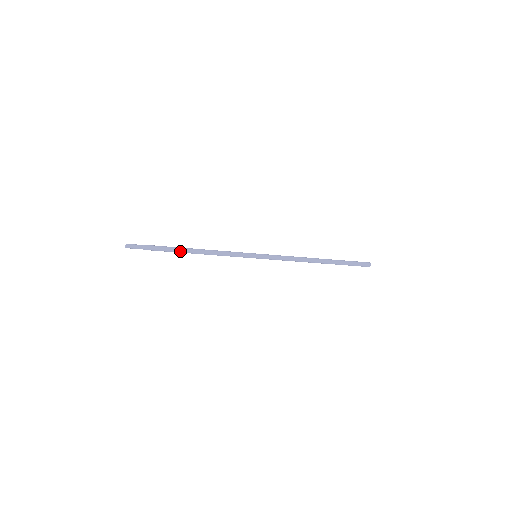
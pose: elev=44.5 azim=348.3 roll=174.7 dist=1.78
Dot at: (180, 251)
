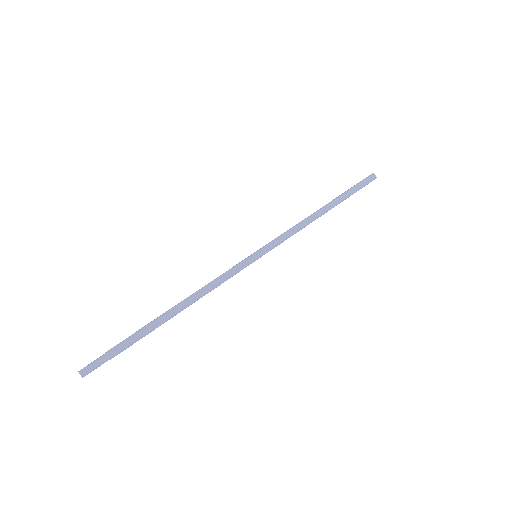
Dot at: (162, 322)
